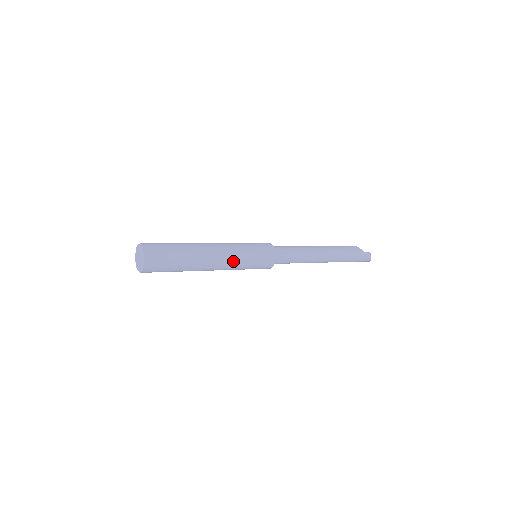
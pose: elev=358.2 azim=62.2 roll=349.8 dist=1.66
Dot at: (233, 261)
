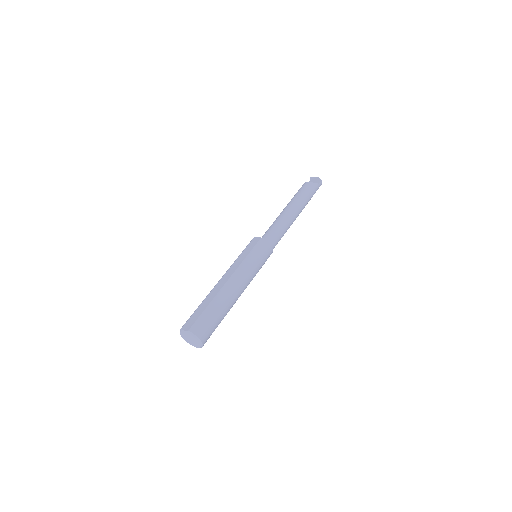
Dot at: (250, 280)
